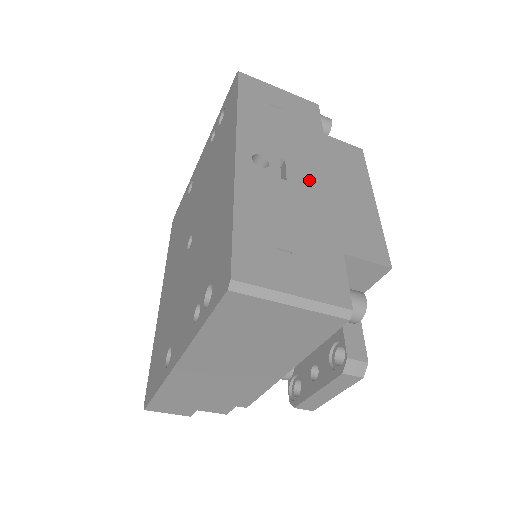
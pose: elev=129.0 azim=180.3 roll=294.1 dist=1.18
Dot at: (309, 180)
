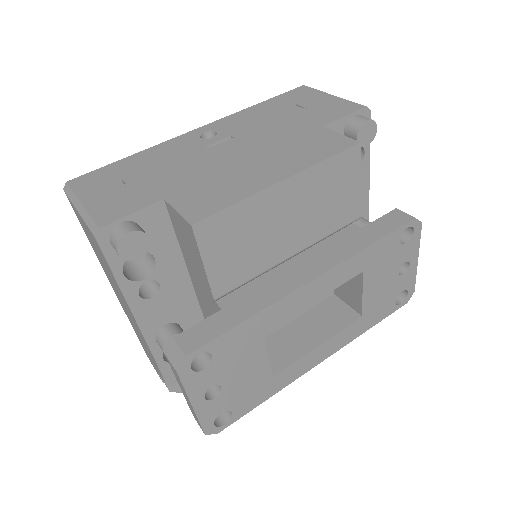
Dot at: (231, 152)
